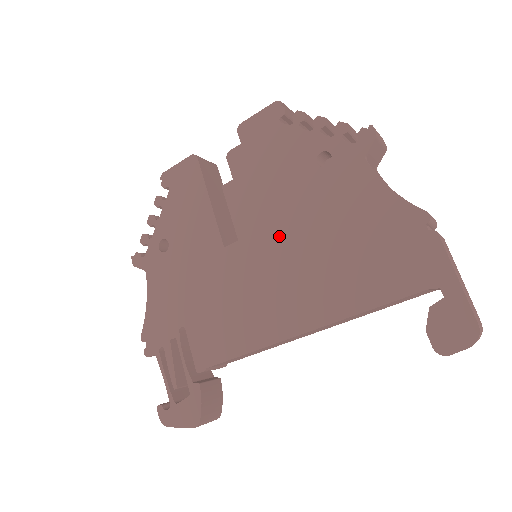
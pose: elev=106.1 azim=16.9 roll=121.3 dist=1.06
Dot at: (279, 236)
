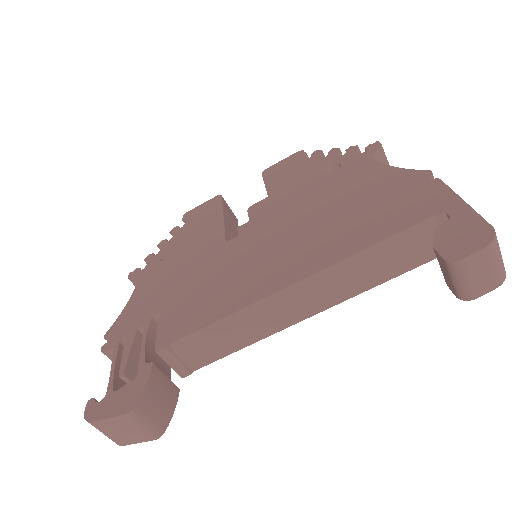
Dot at: (283, 221)
